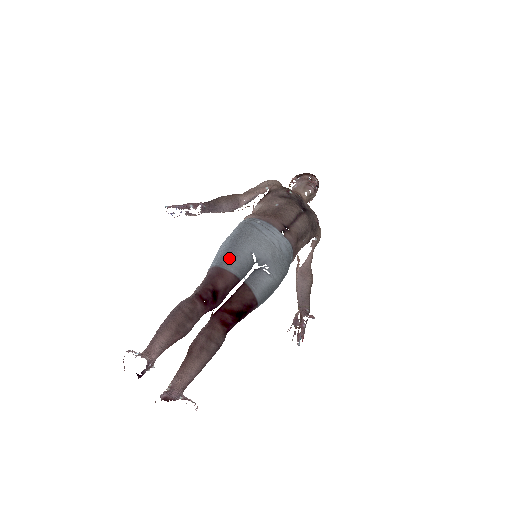
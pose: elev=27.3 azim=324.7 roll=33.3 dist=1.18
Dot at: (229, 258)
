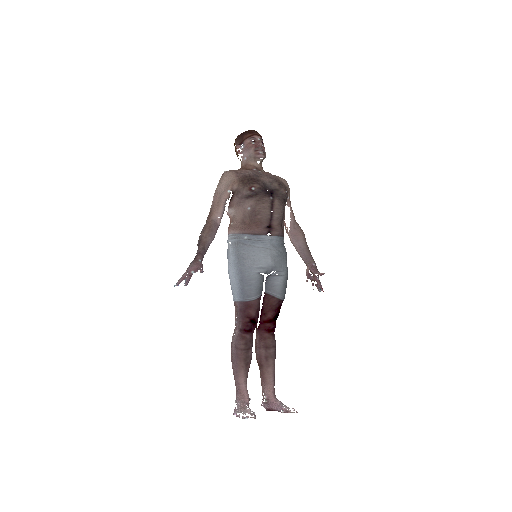
Dot at: (247, 291)
